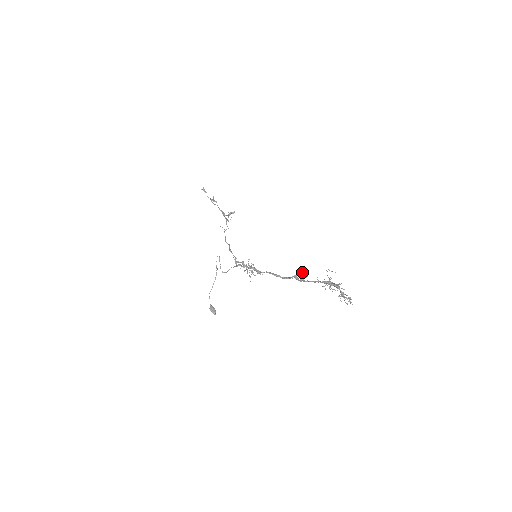
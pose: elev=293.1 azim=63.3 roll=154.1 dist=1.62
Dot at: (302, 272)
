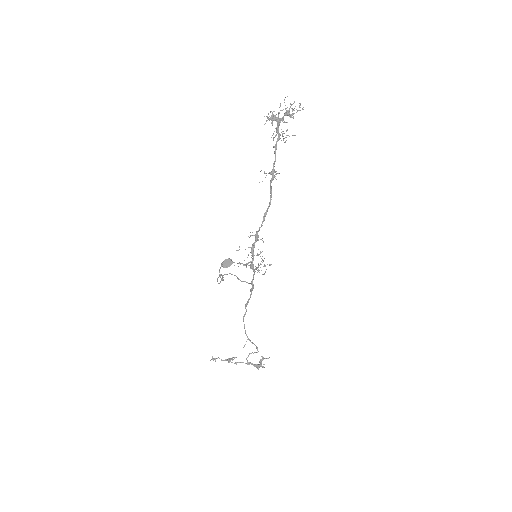
Dot at: occluded
